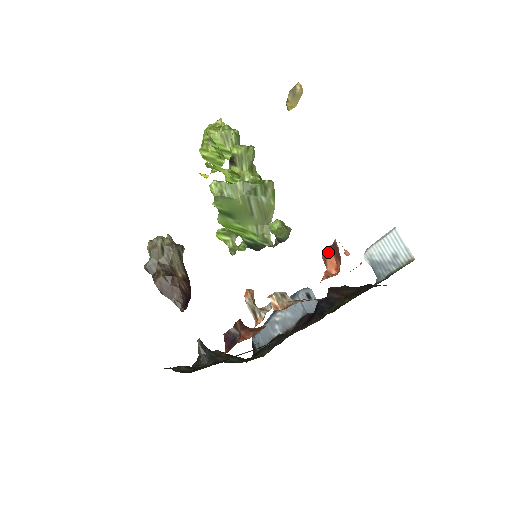
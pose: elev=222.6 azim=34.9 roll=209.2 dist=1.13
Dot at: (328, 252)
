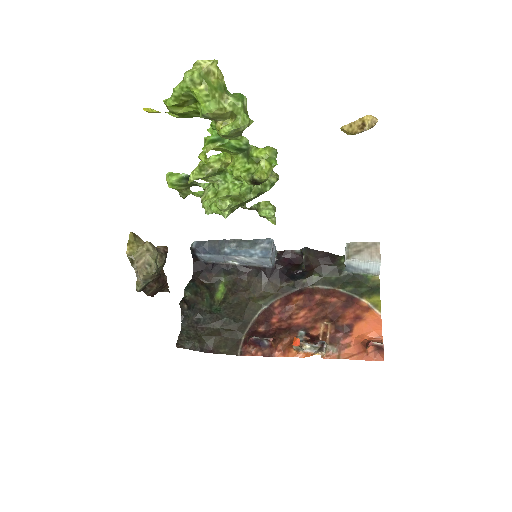
Dot at: occluded
